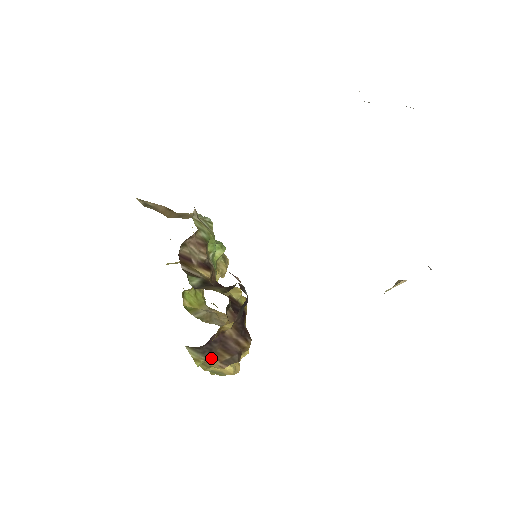
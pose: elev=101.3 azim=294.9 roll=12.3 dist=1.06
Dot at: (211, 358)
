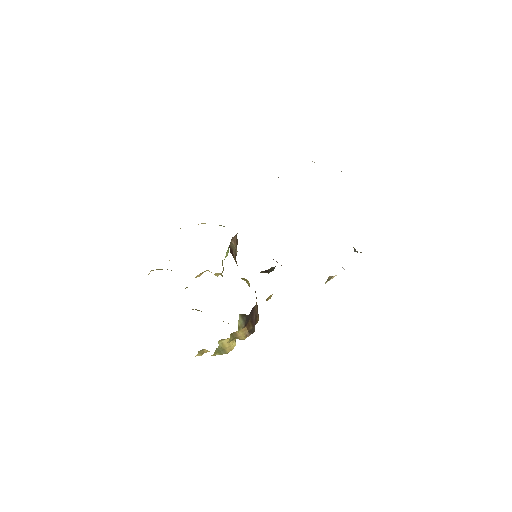
Dot at: (245, 327)
